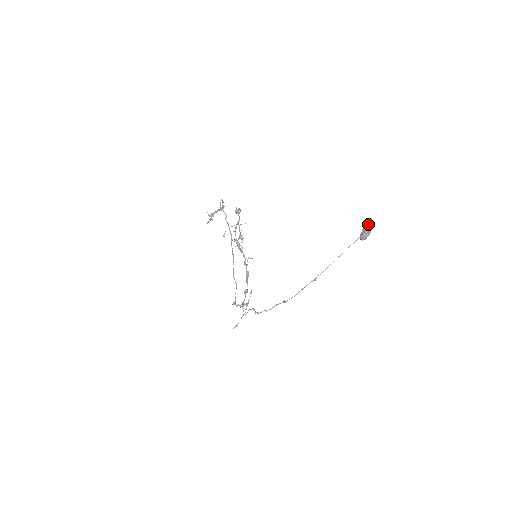
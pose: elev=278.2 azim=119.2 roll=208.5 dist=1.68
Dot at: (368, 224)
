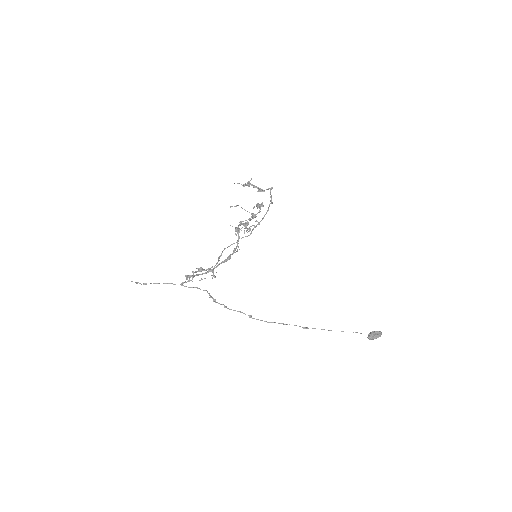
Dot at: (381, 332)
